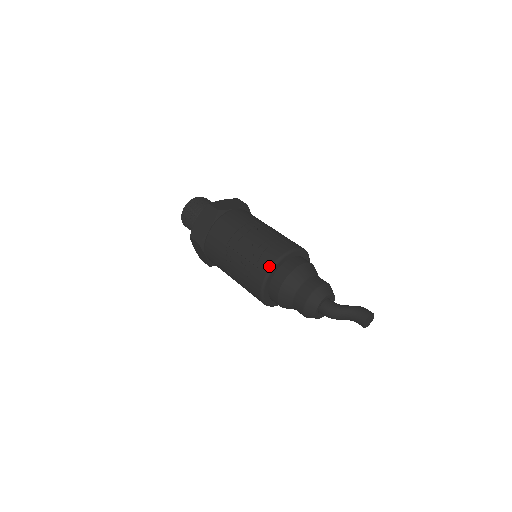
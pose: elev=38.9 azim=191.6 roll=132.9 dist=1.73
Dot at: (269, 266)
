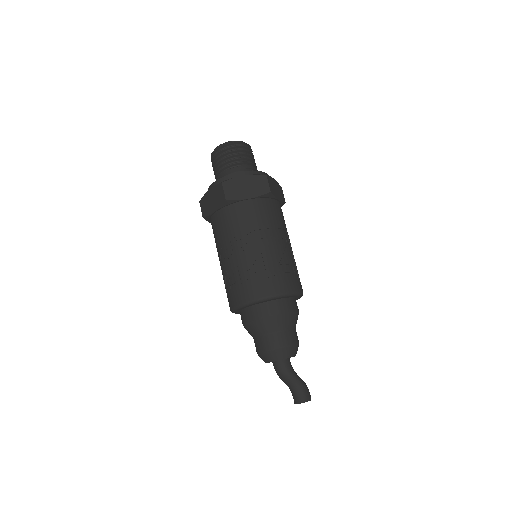
Dot at: (277, 292)
